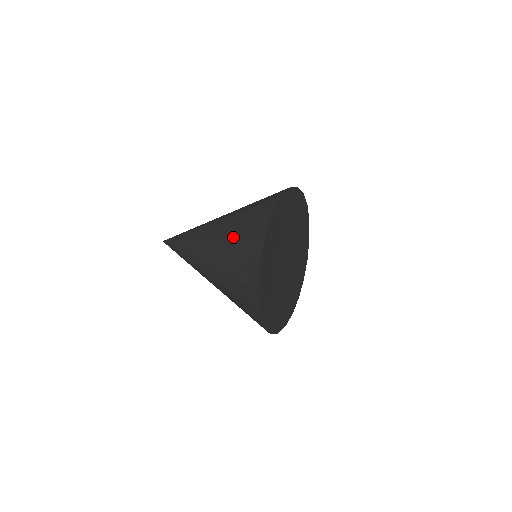
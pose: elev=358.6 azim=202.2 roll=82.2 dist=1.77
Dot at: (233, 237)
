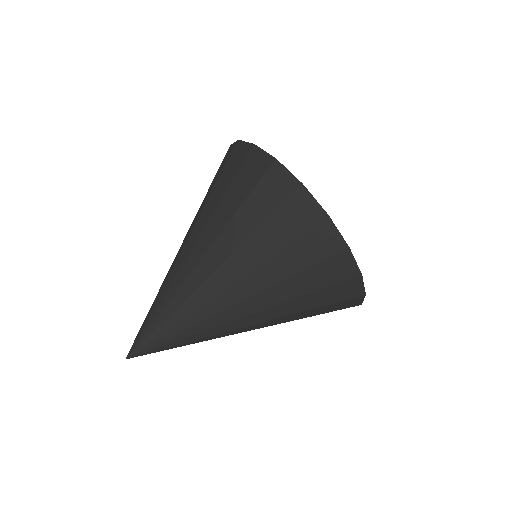
Dot at: (285, 278)
